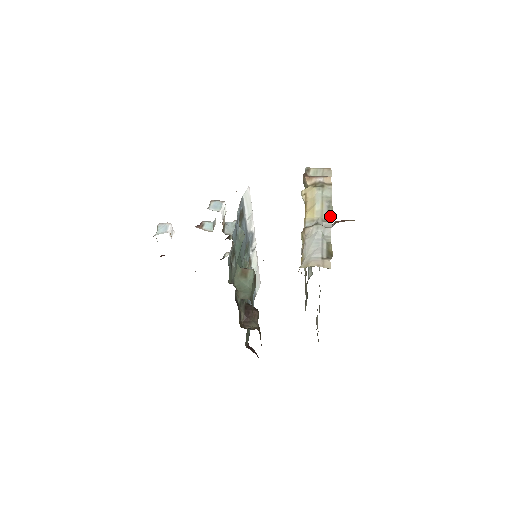
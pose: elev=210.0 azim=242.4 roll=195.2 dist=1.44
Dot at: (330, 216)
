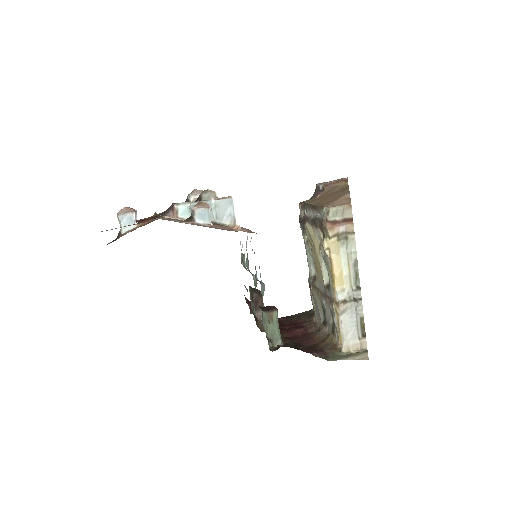
Dot at: (357, 277)
